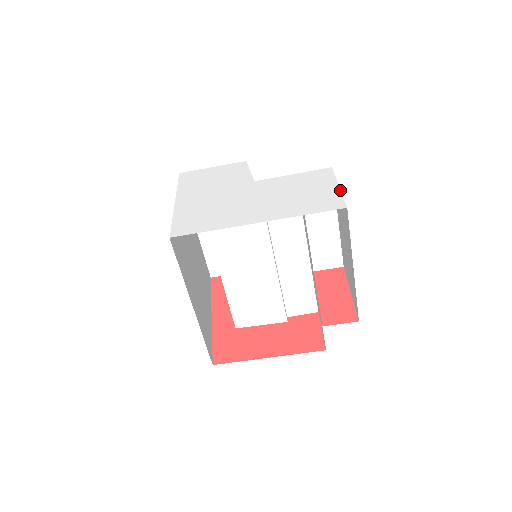
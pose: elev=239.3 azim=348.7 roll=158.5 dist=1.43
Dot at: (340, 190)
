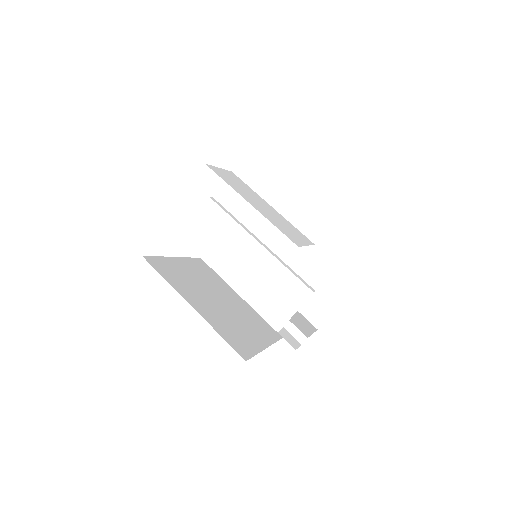
Dot at: occluded
